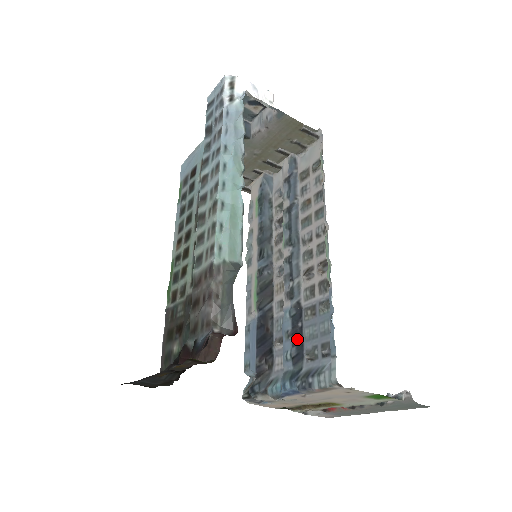
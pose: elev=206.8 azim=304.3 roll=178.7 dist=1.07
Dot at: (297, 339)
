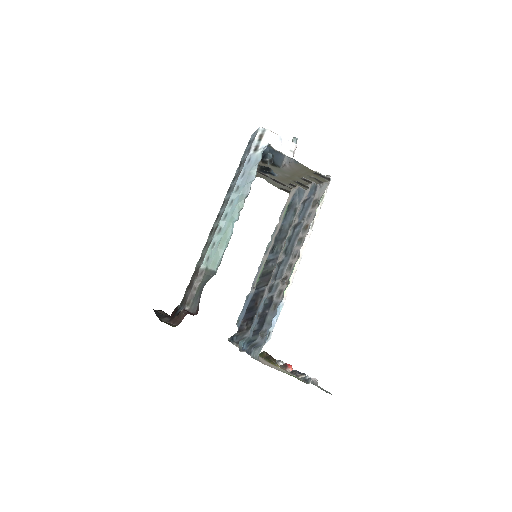
Dot at: (261, 320)
